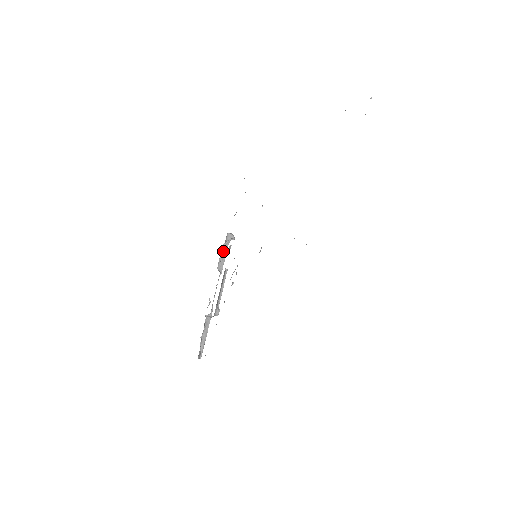
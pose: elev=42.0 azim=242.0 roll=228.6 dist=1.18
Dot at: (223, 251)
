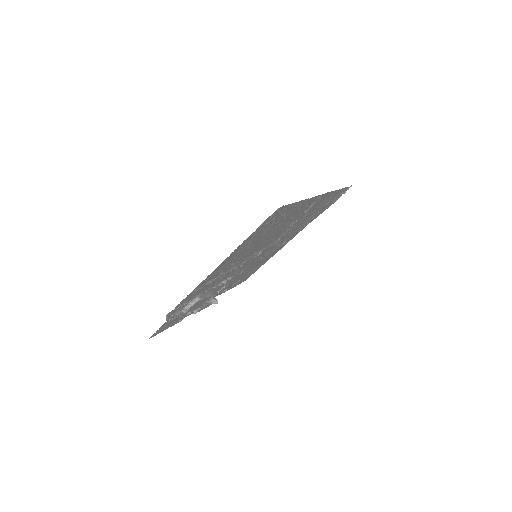
Dot at: (209, 299)
